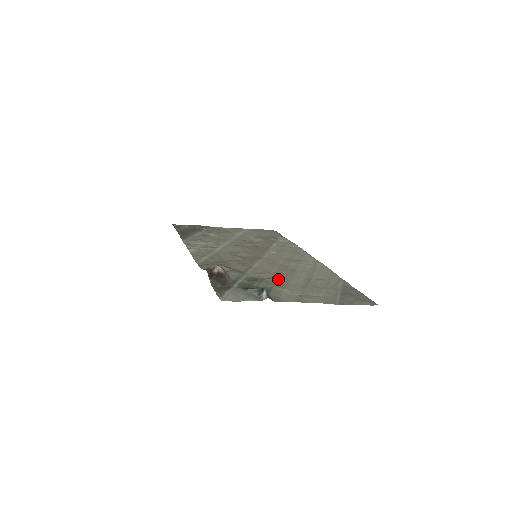
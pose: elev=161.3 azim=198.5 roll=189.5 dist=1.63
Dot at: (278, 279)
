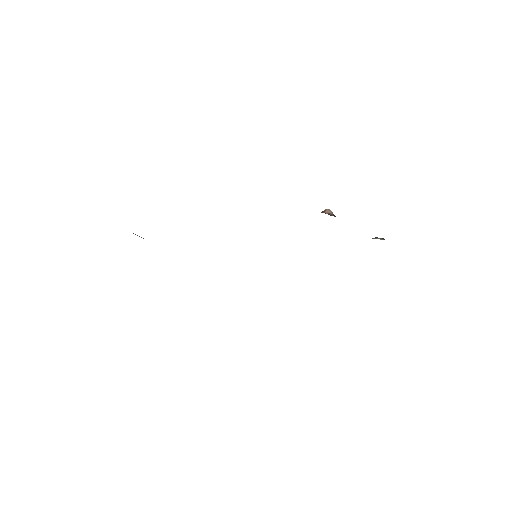
Dot at: occluded
